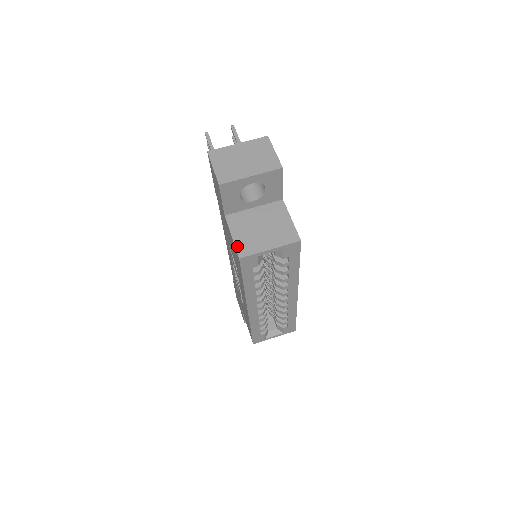
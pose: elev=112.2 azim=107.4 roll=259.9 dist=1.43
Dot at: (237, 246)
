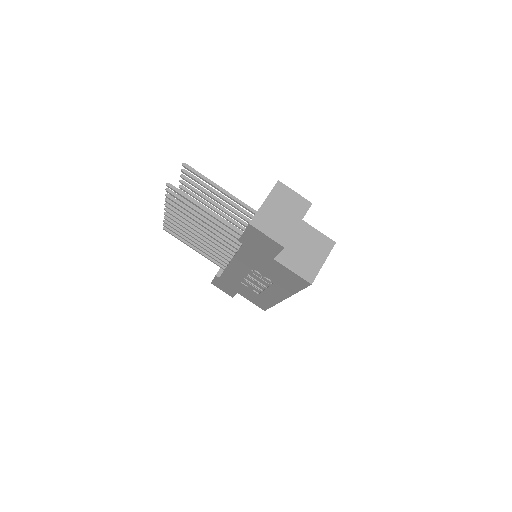
Dot at: (303, 276)
